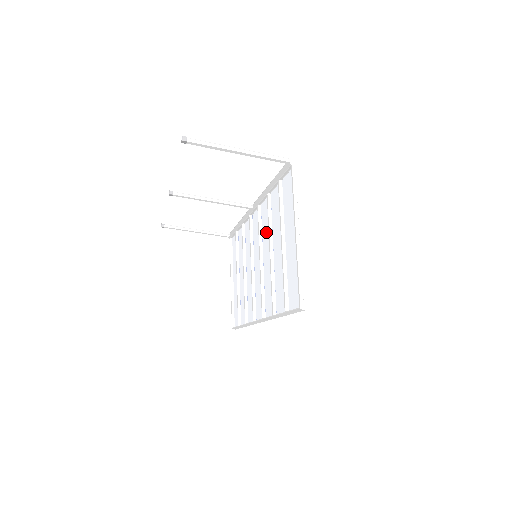
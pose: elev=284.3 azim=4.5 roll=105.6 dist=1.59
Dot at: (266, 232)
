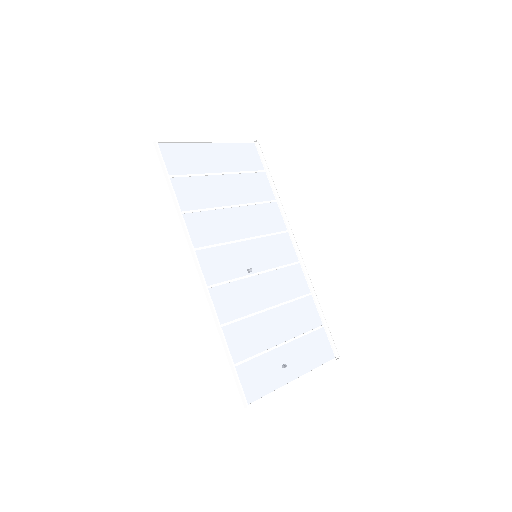
Dot at: (258, 221)
